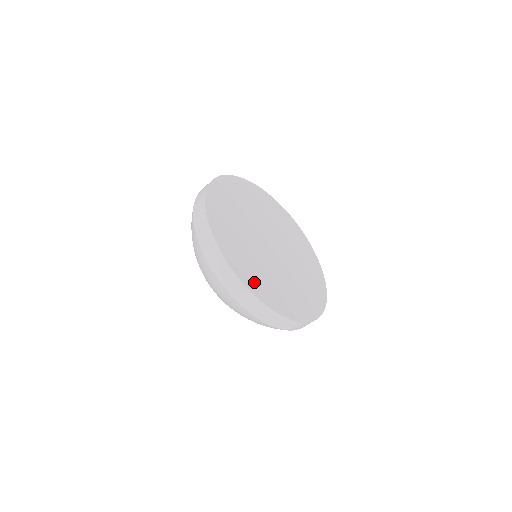
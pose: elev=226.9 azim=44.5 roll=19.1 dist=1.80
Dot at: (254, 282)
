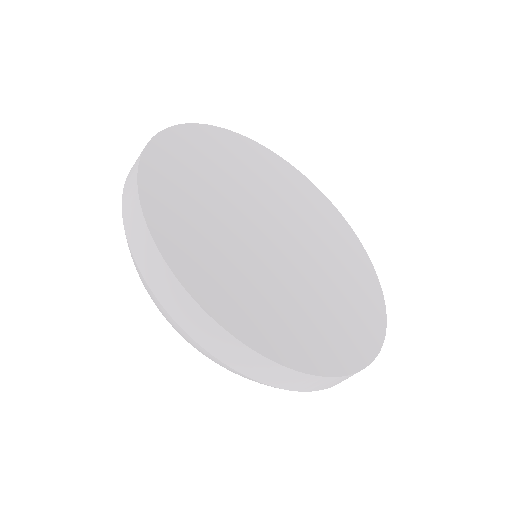
Dot at: (250, 319)
